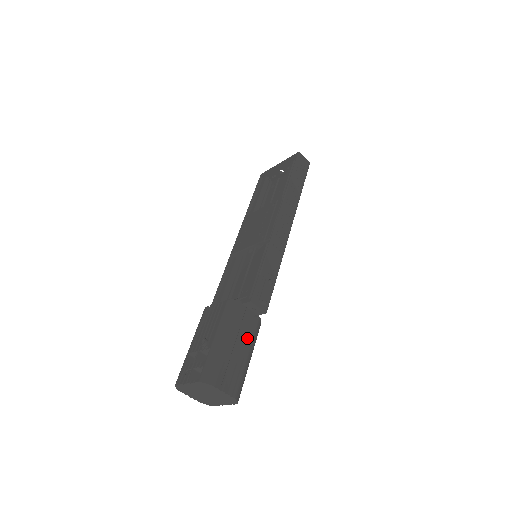
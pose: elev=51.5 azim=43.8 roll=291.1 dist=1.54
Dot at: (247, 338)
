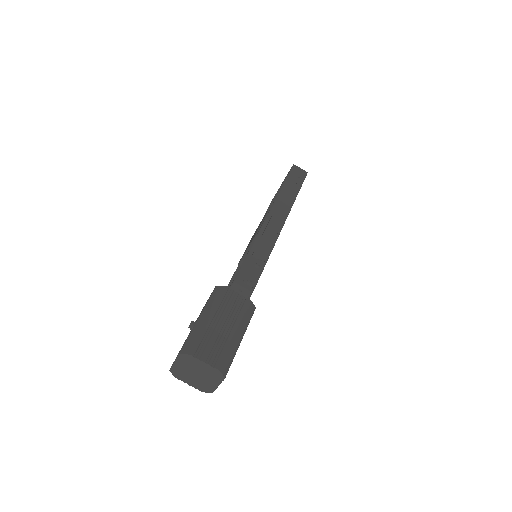
Dot at: (234, 317)
